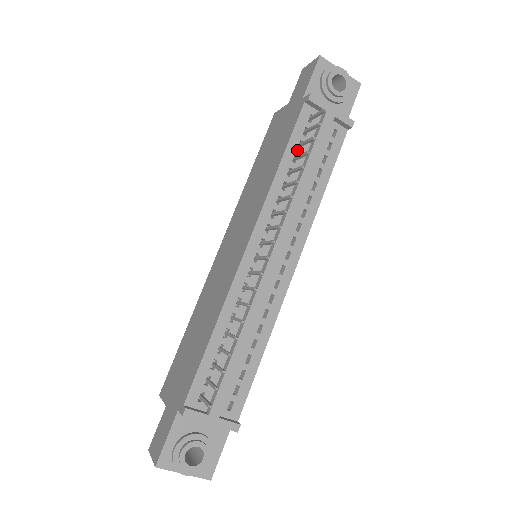
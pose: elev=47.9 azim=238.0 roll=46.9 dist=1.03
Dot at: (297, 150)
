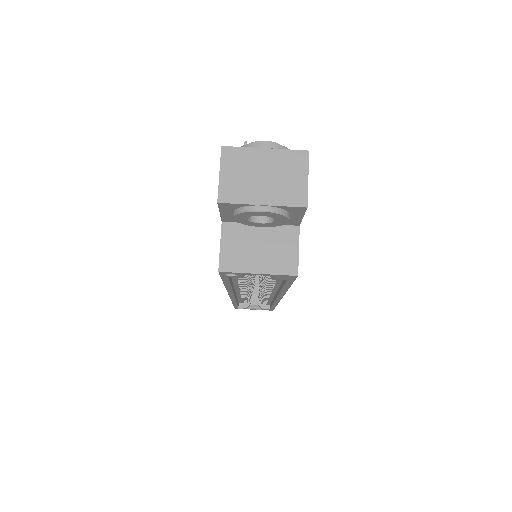
Dot at: occluded
